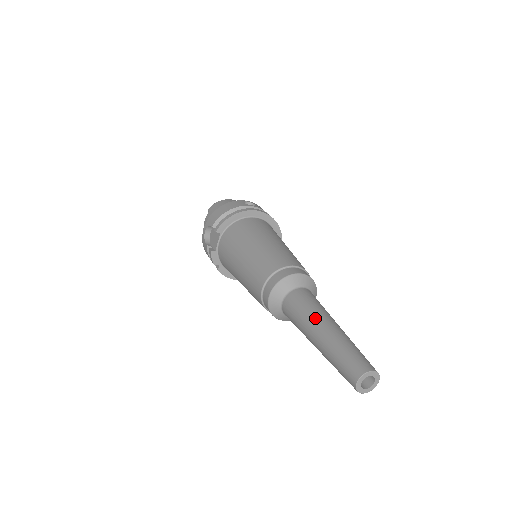
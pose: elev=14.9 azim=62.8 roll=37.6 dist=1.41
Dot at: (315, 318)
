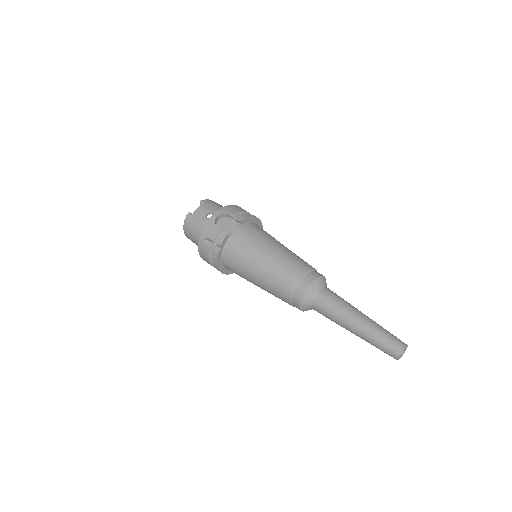
Dot at: (355, 308)
